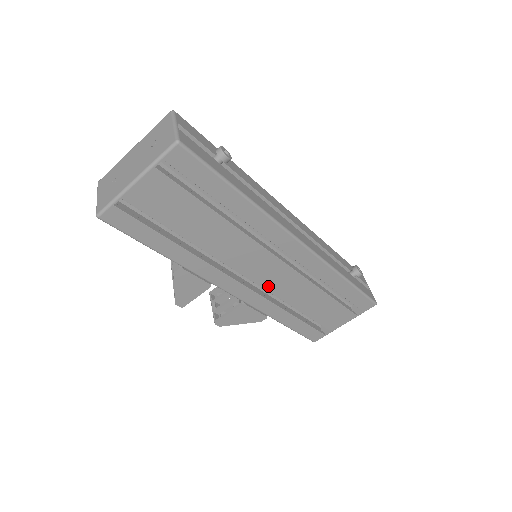
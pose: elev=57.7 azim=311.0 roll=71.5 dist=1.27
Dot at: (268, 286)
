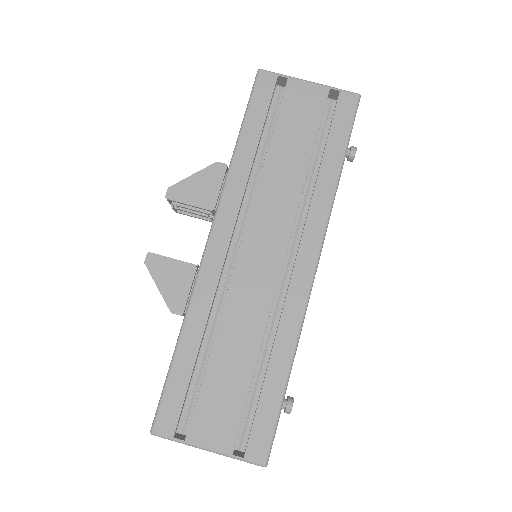
Dot at: (239, 275)
